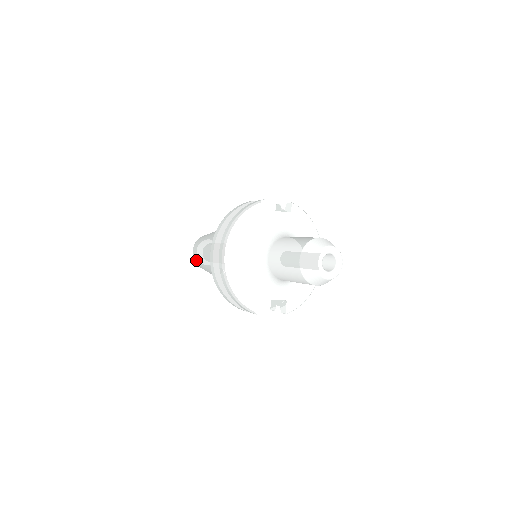
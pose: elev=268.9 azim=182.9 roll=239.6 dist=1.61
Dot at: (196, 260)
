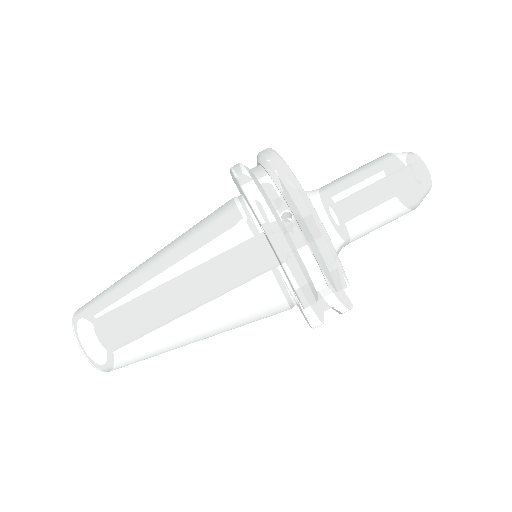
Dot at: (95, 333)
